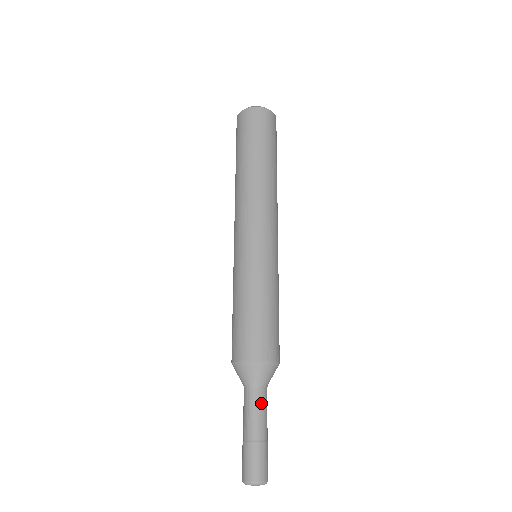
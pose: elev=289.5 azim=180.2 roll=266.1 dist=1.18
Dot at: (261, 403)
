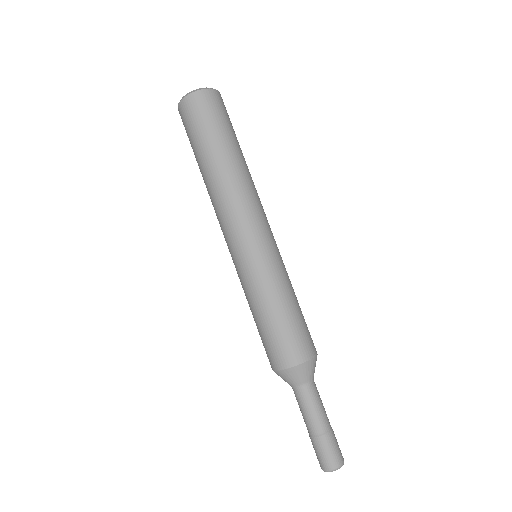
Dot at: (315, 398)
